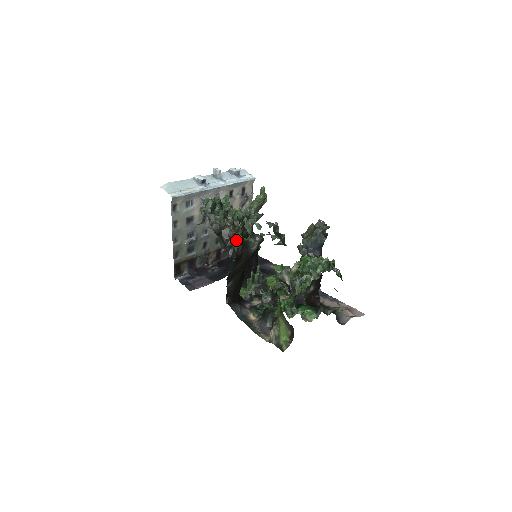
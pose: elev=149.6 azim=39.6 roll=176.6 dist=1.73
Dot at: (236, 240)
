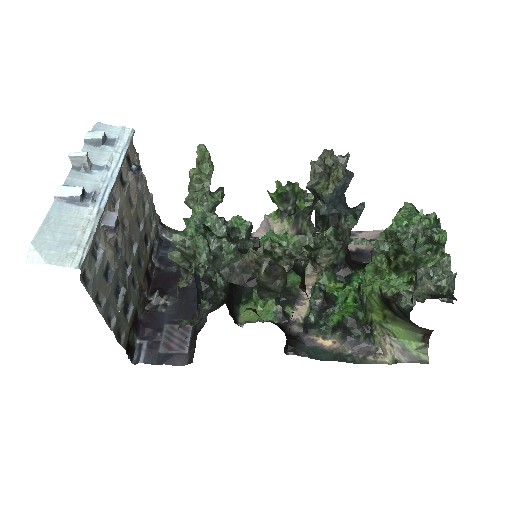
Dot at: occluded
